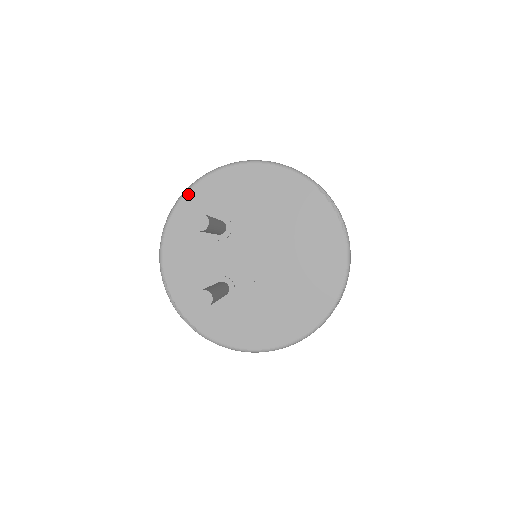
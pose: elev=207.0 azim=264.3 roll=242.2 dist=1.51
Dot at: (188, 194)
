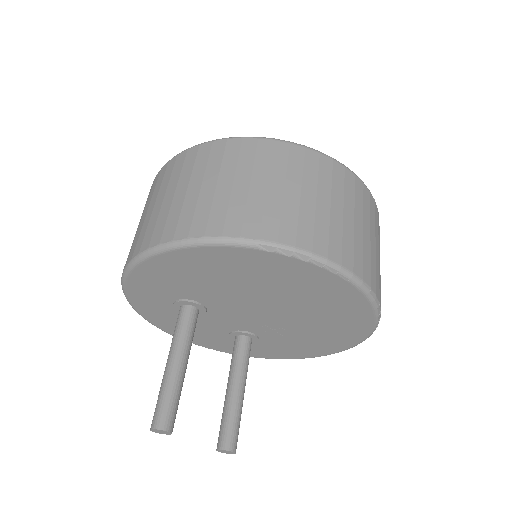
Dot at: (129, 296)
